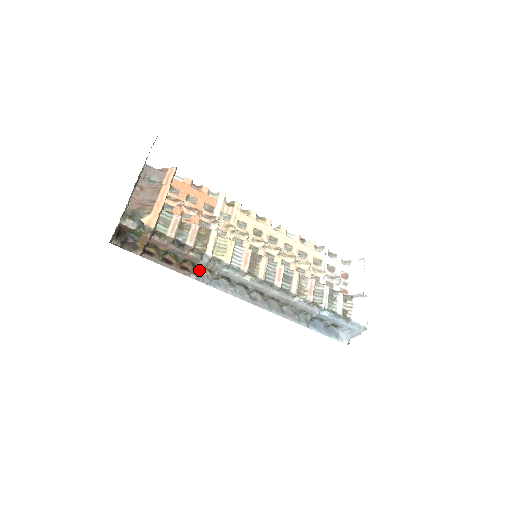
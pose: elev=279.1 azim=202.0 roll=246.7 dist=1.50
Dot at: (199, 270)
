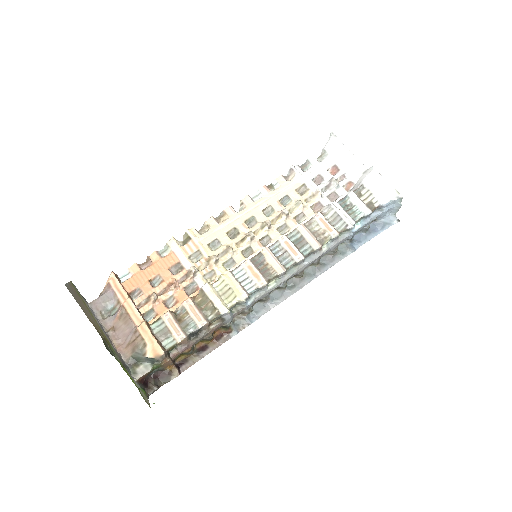
Dot at: (231, 323)
